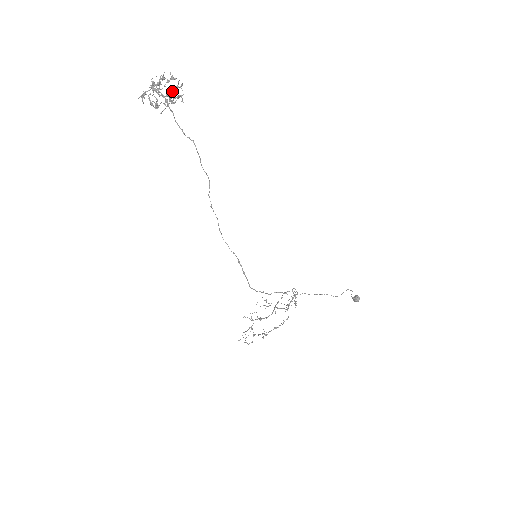
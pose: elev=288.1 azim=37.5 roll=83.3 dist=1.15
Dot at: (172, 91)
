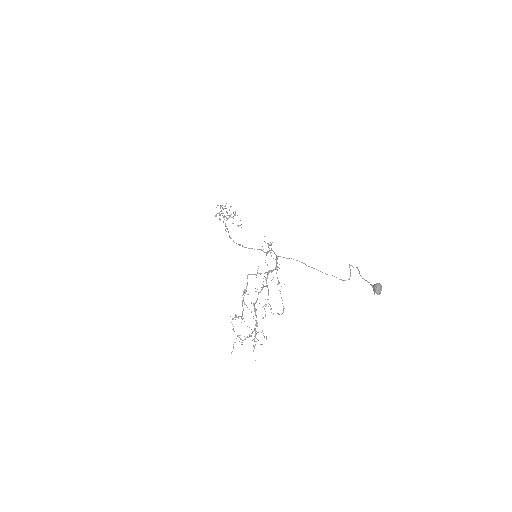
Dot at: (233, 218)
